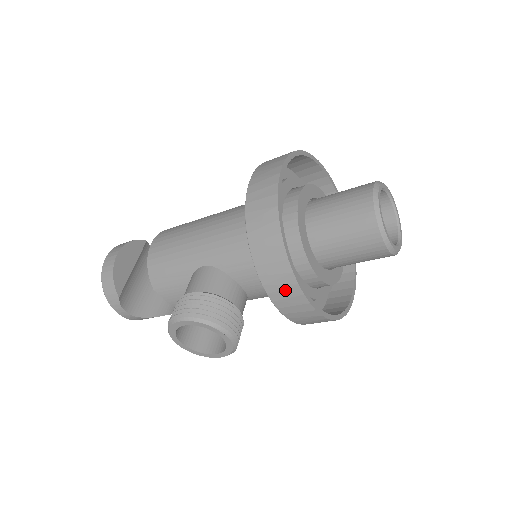
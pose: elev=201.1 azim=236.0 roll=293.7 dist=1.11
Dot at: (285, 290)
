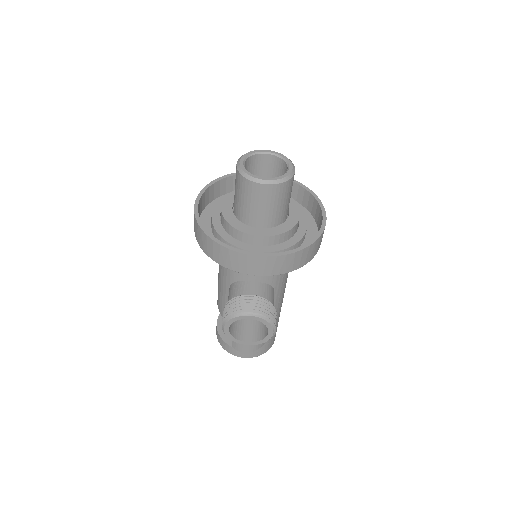
Dot at: (240, 262)
